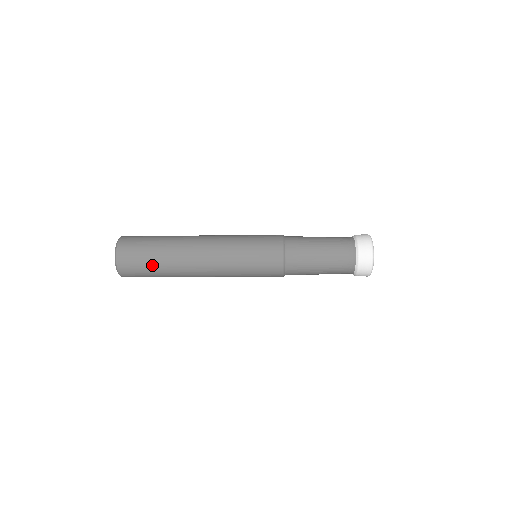
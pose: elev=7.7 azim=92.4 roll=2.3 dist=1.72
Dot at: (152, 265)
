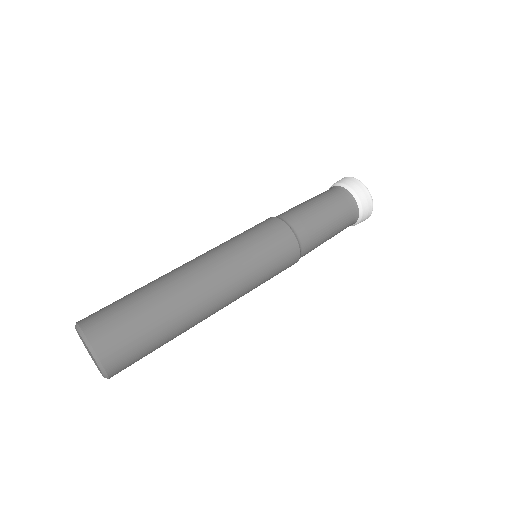
Dot at: occluded
